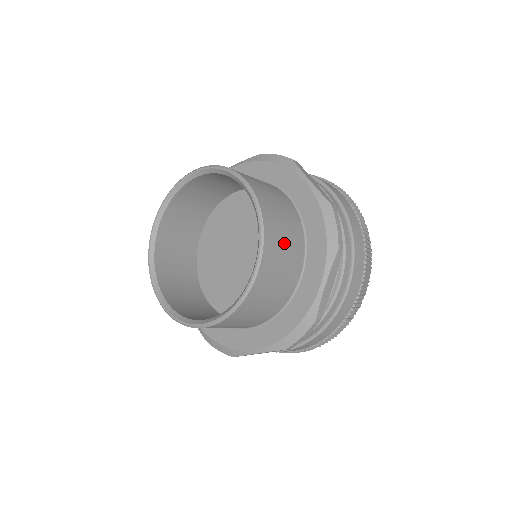
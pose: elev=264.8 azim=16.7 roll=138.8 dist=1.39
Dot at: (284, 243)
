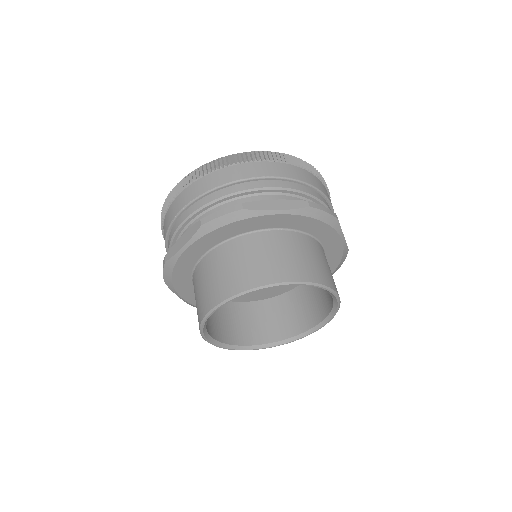
Dot at: (322, 264)
